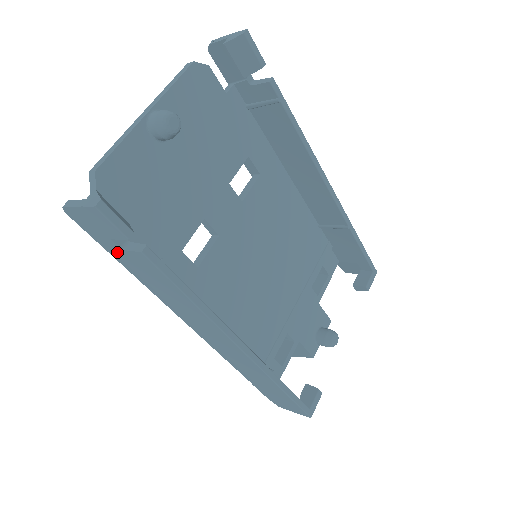
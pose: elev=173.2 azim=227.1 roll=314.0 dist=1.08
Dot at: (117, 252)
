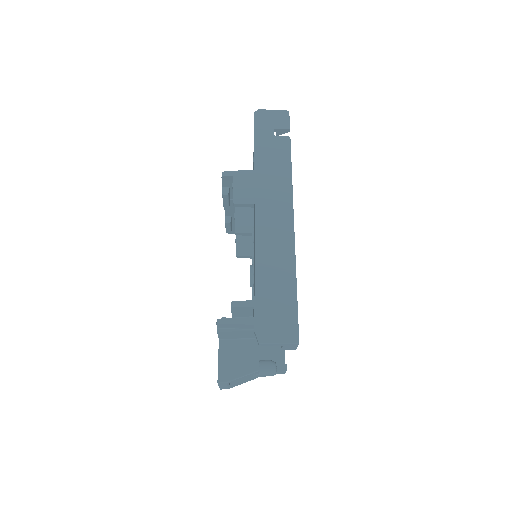
Dot at: (265, 137)
